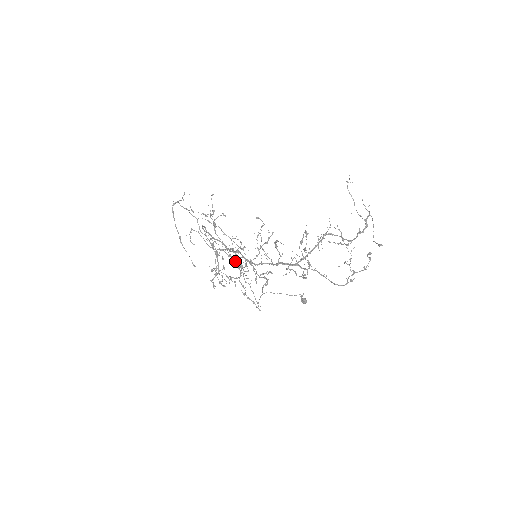
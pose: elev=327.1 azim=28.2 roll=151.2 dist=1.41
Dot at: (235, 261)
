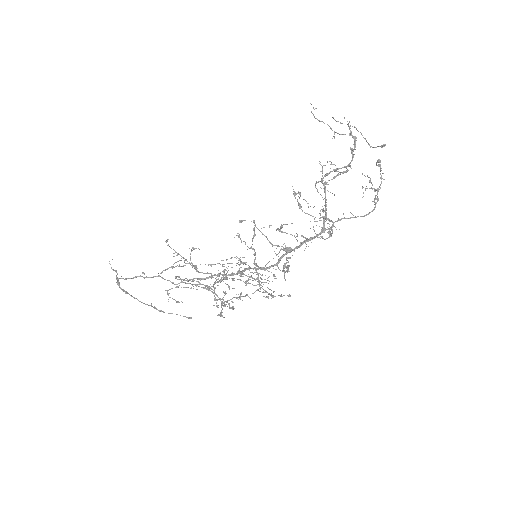
Dot at: occluded
